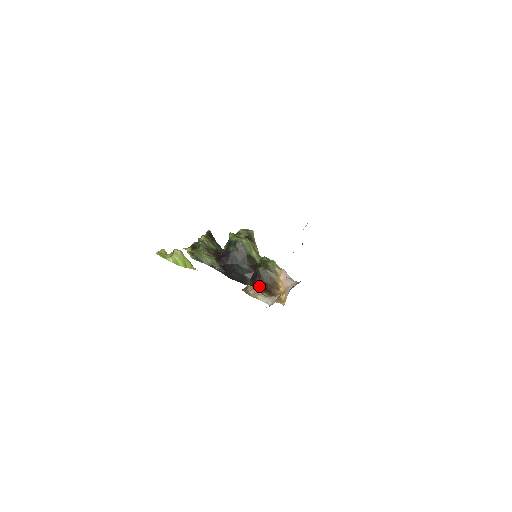
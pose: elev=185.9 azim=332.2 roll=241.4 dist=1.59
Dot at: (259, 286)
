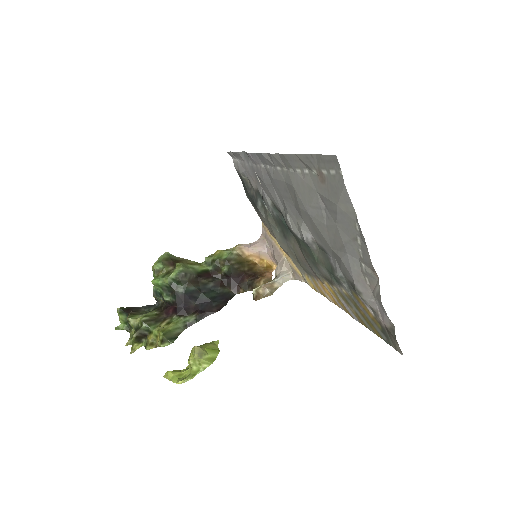
Dot at: (245, 282)
